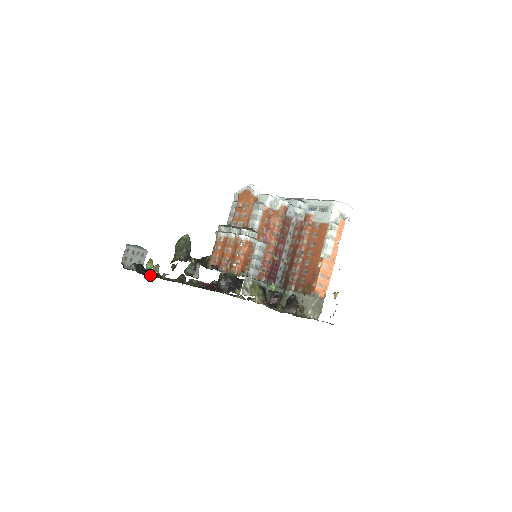
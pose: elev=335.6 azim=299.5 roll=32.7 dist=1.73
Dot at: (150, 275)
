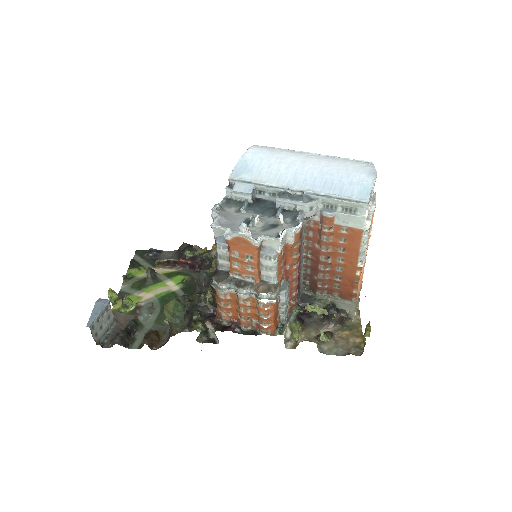
Dot at: (139, 333)
